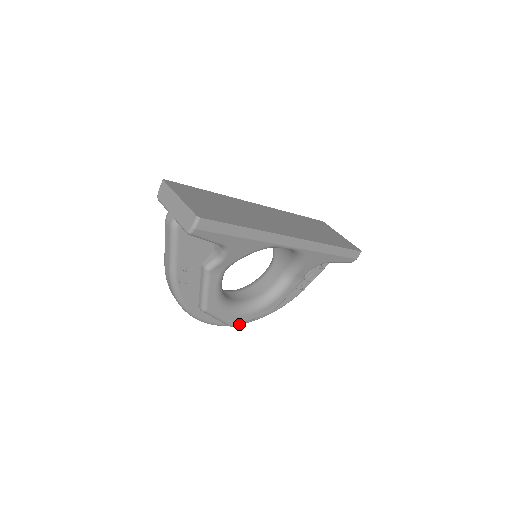
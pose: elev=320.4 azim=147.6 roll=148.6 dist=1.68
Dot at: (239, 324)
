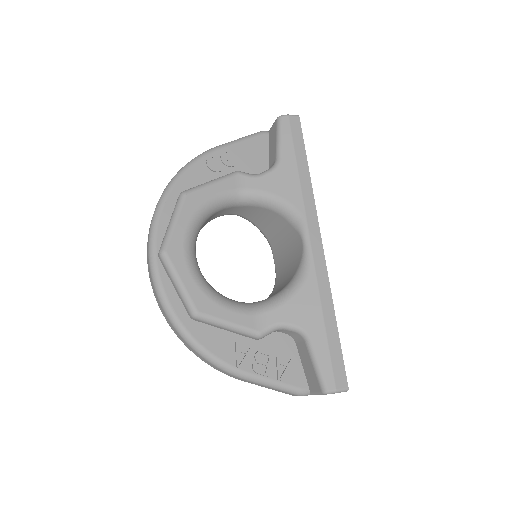
Dot at: (157, 280)
